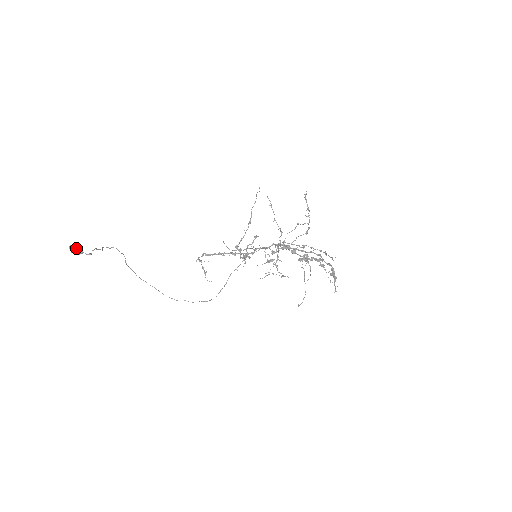
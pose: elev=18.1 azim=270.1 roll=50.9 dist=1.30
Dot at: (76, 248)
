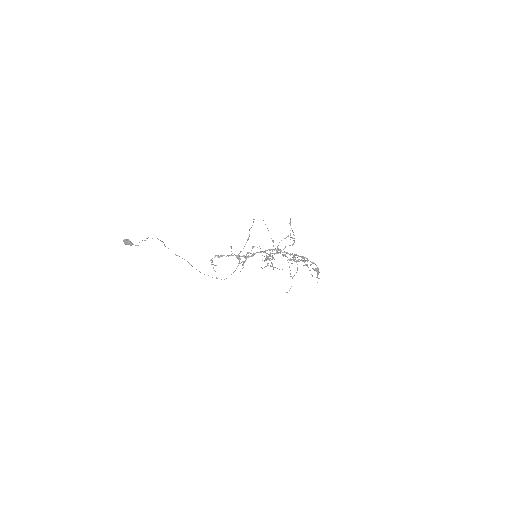
Dot at: (128, 242)
